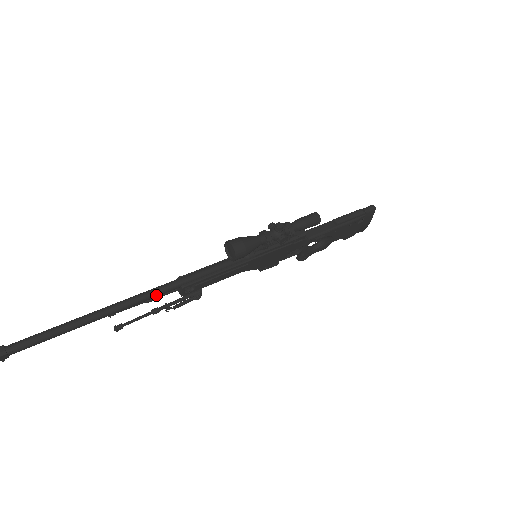
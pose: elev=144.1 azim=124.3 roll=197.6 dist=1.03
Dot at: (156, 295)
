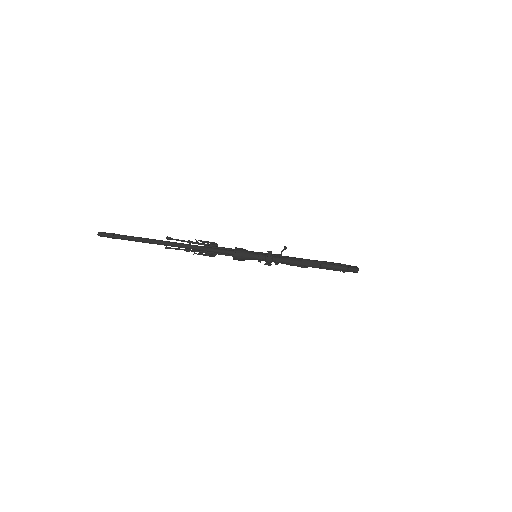
Dot at: occluded
